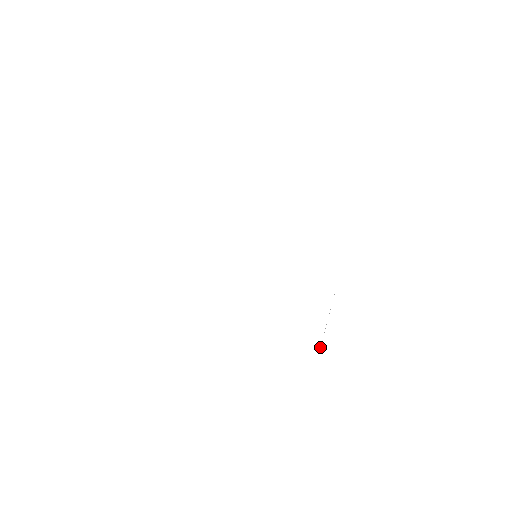
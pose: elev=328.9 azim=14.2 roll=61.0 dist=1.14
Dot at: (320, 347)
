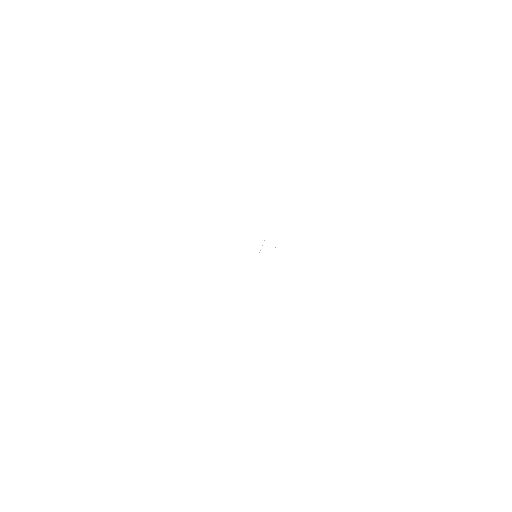
Dot at: occluded
